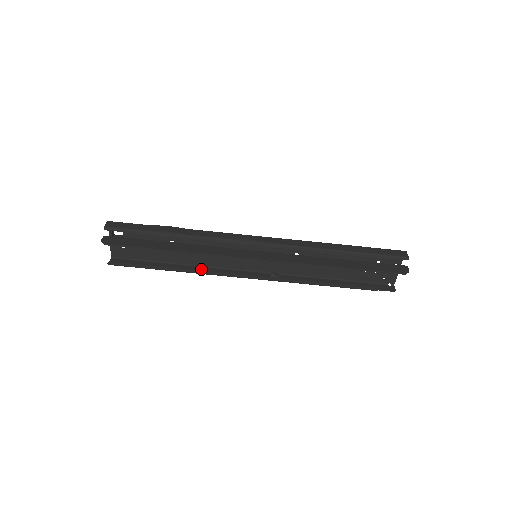
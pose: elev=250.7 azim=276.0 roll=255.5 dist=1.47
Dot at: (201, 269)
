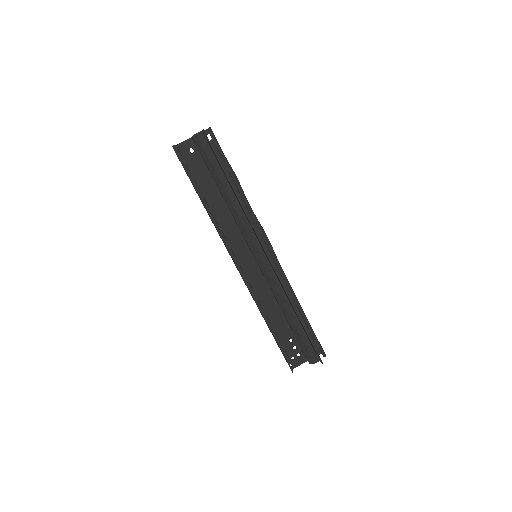
Dot at: occluded
